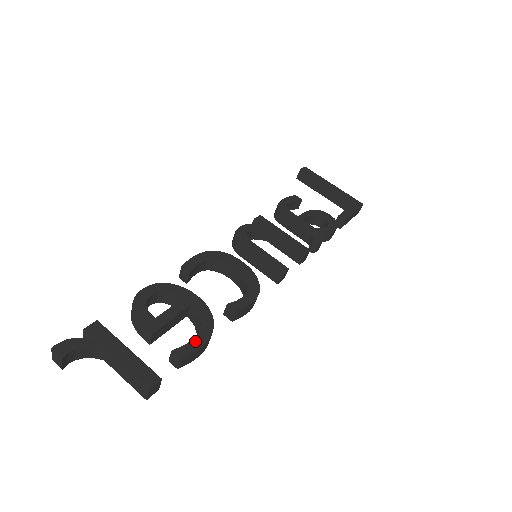
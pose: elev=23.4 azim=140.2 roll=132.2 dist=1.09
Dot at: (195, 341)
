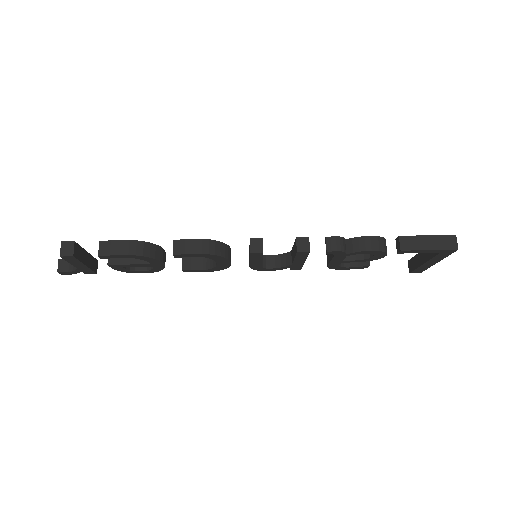
Dot at: (121, 242)
